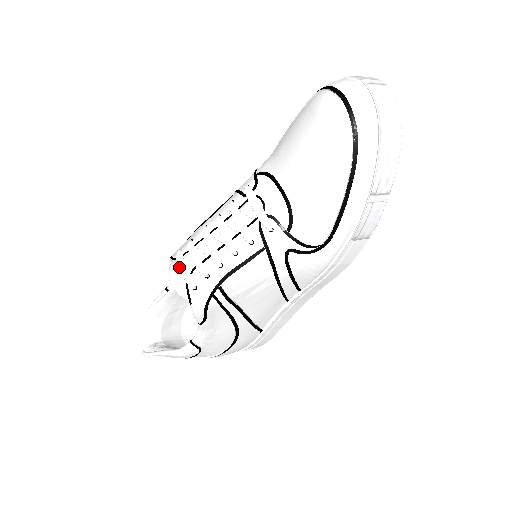
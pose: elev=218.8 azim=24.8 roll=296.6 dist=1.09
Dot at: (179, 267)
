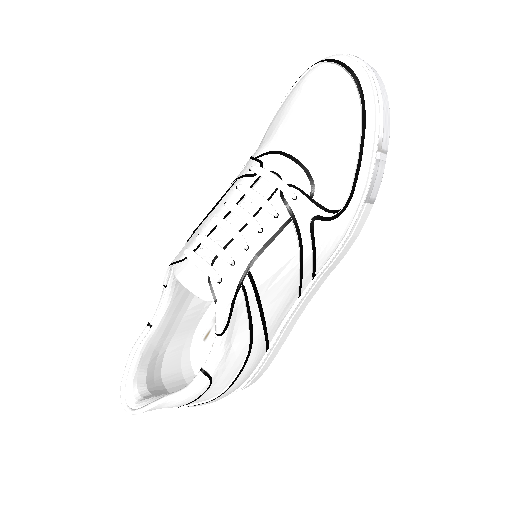
Dot at: (194, 263)
